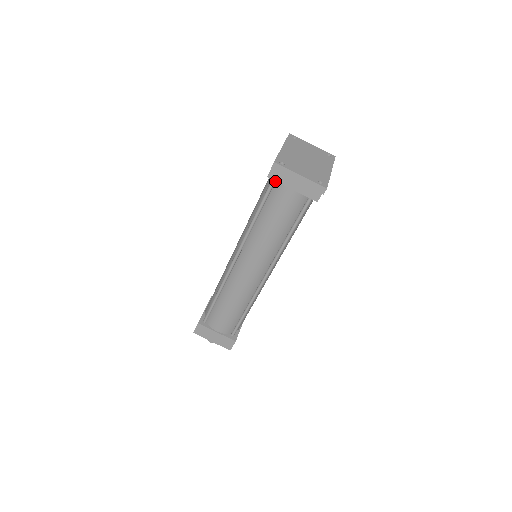
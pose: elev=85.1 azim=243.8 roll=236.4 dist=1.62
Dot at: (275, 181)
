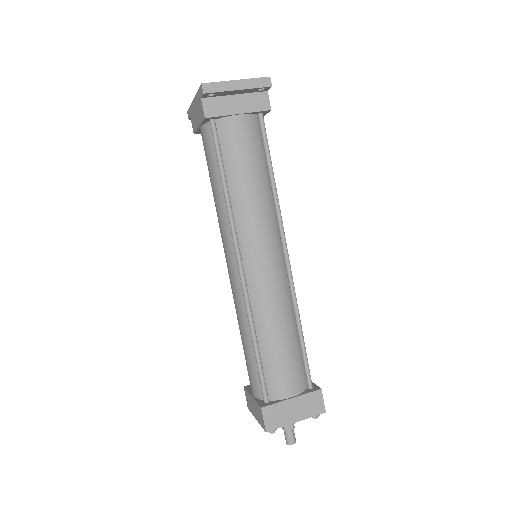
Dot at: (215, 124)
